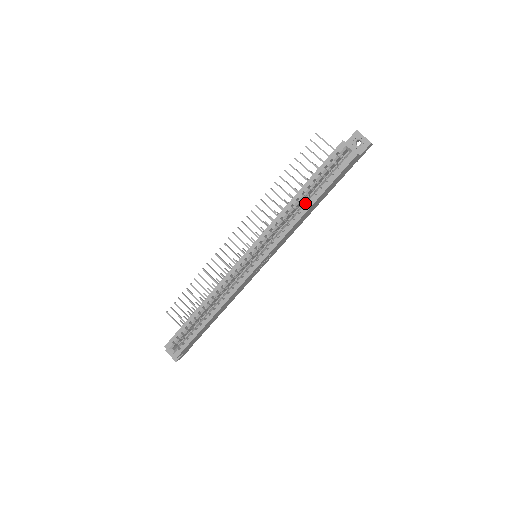
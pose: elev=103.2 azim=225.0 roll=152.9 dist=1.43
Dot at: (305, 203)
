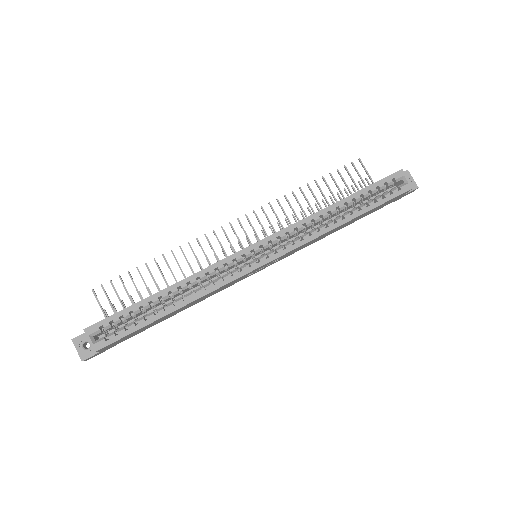
Dot at: (344, 215)
